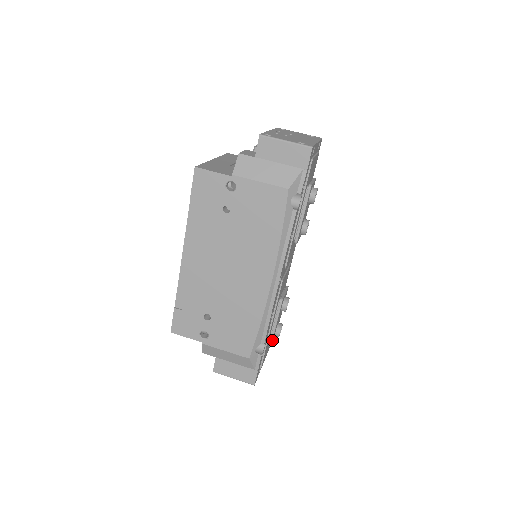
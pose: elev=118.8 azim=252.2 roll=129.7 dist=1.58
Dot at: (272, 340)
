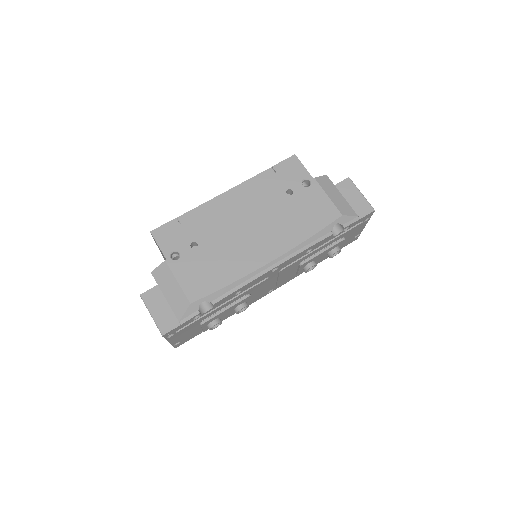
Dot at: (210, 319)
